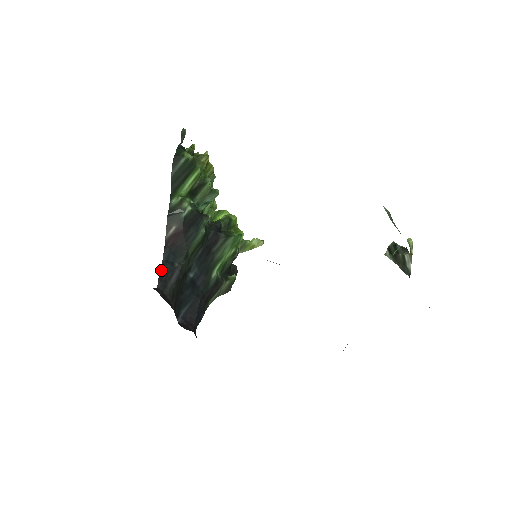
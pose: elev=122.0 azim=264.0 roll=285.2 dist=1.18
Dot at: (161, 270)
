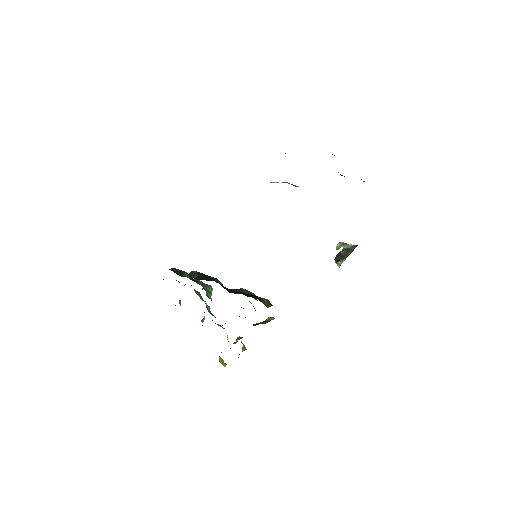
Dot at: occluded
